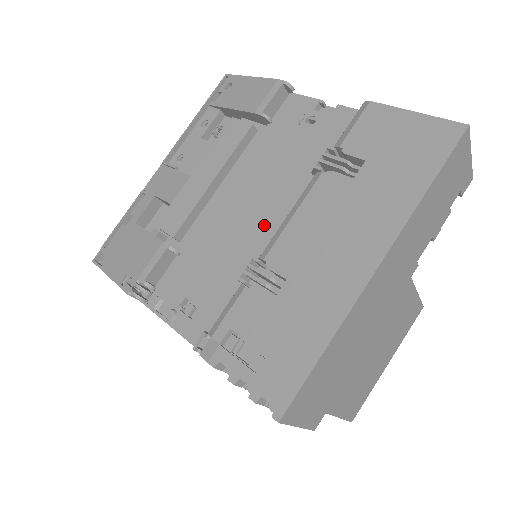
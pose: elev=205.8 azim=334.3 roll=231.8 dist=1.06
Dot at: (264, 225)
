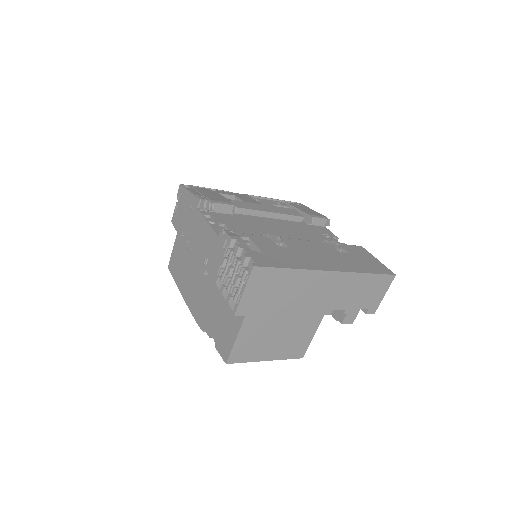
Dot at: occluded
